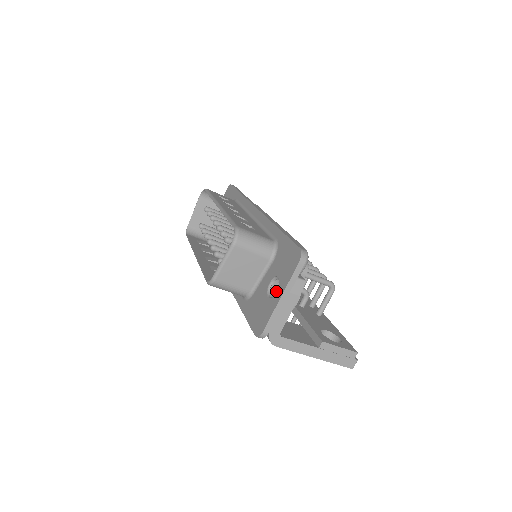
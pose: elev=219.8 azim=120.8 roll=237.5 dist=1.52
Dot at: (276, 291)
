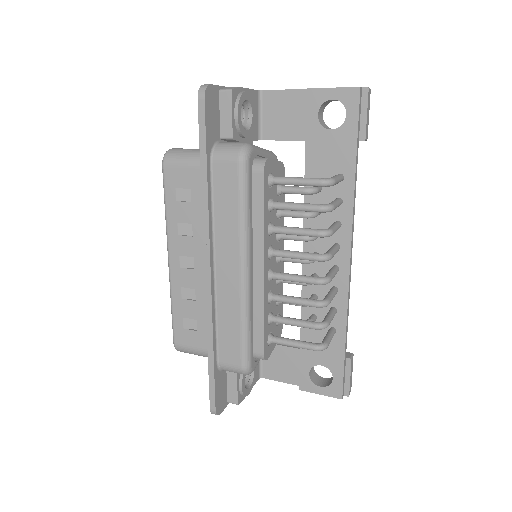
Dot at: occluded
